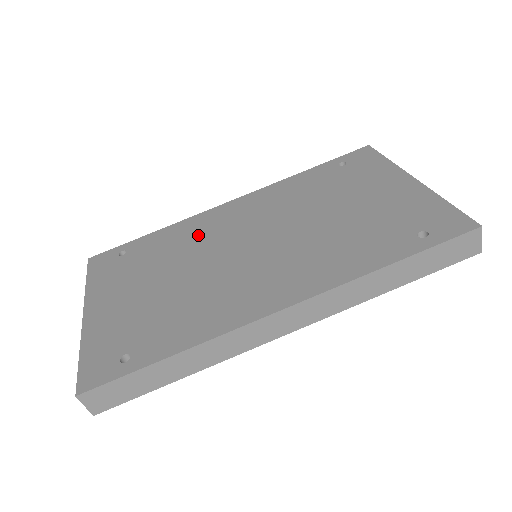
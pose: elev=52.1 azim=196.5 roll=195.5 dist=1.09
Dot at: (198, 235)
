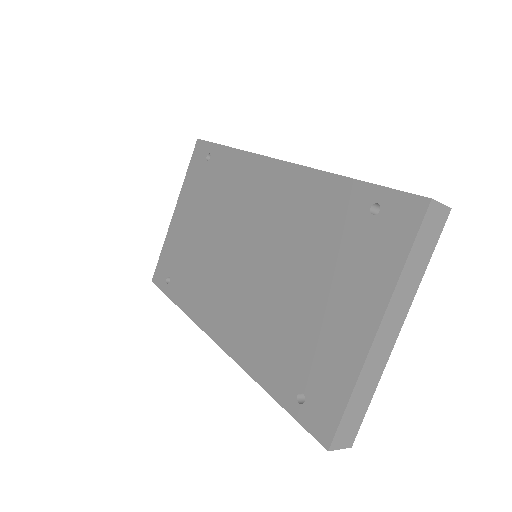
Dot at: (238, 192)
